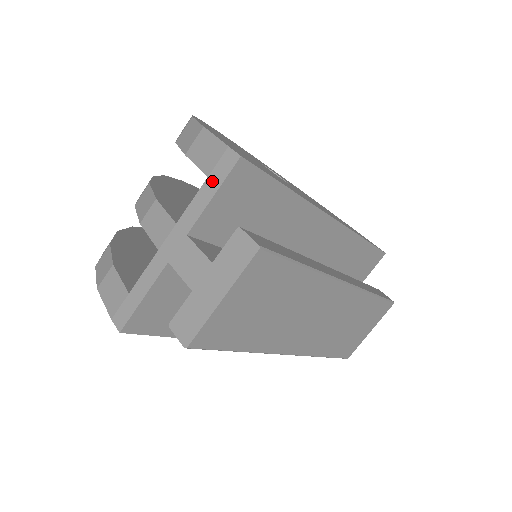
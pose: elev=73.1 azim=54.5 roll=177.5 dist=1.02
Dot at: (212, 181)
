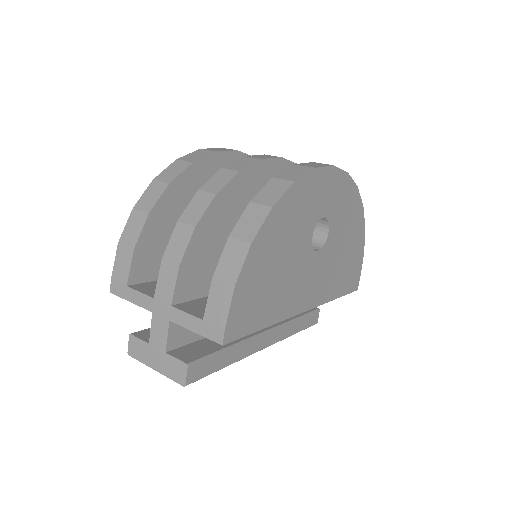
Dot at: (202, 326)
